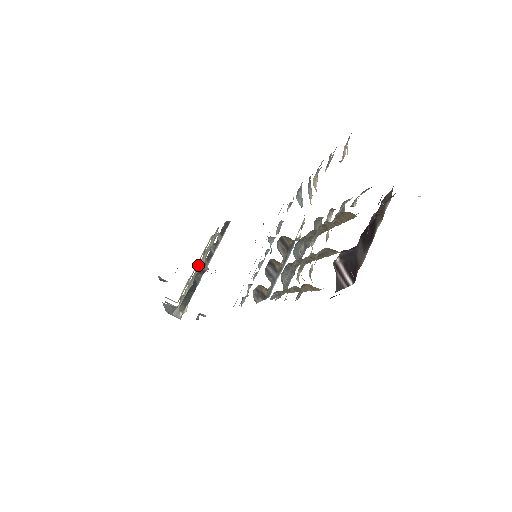
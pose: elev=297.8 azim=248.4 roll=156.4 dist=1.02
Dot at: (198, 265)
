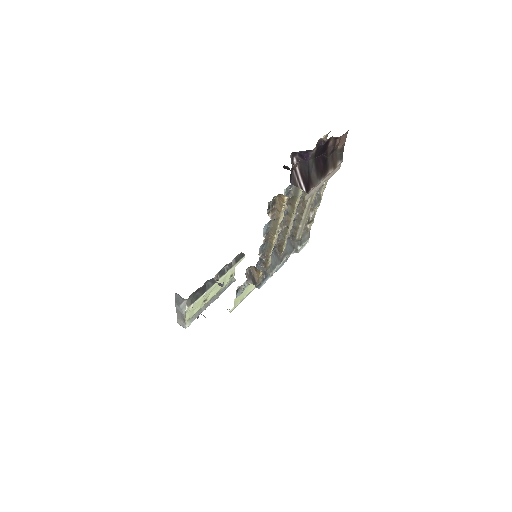
Dot at: occluded
